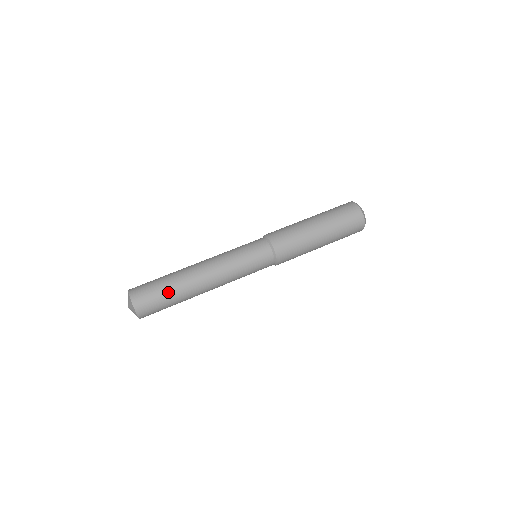
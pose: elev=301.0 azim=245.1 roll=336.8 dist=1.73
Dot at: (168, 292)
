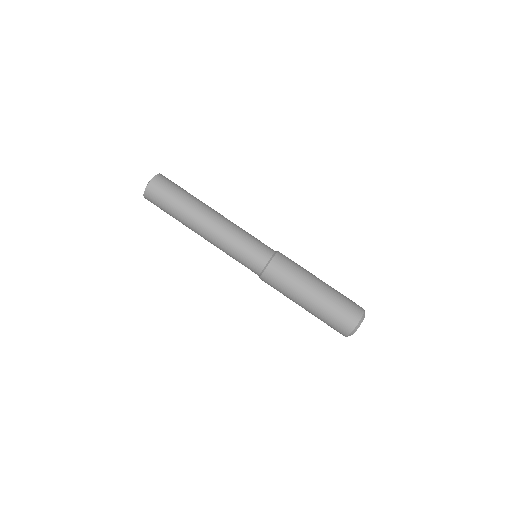
Dot at: occluded
